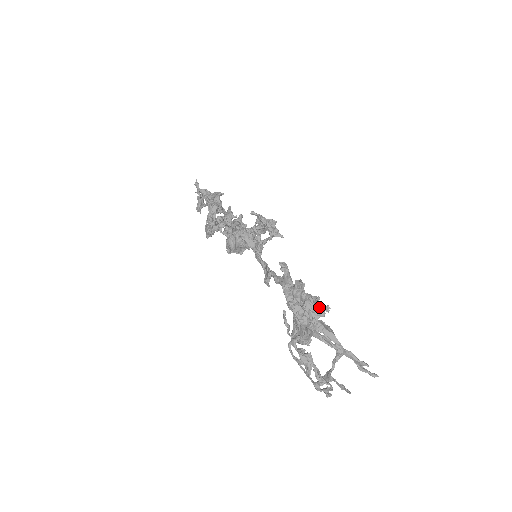
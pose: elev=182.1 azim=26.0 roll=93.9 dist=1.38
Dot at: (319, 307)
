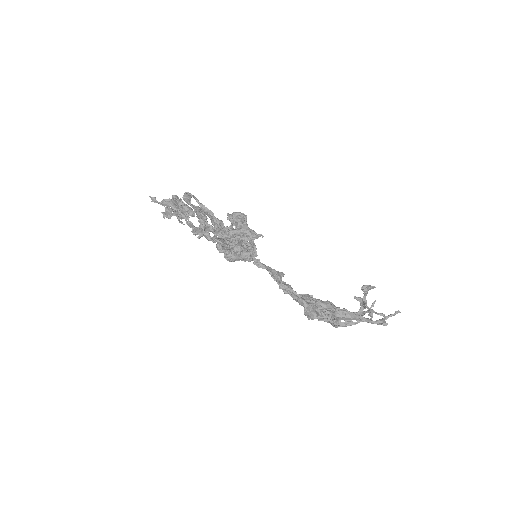
Dot at: occluded
